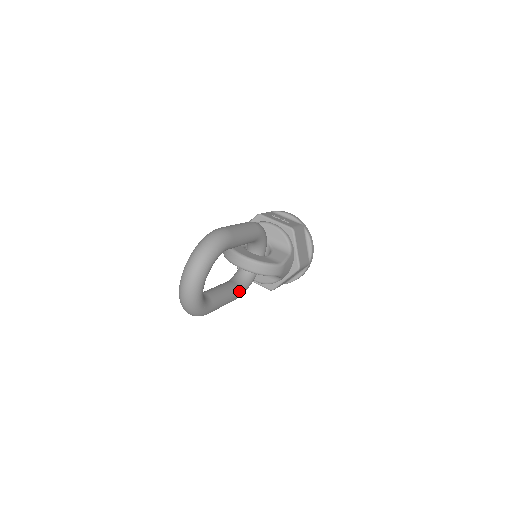
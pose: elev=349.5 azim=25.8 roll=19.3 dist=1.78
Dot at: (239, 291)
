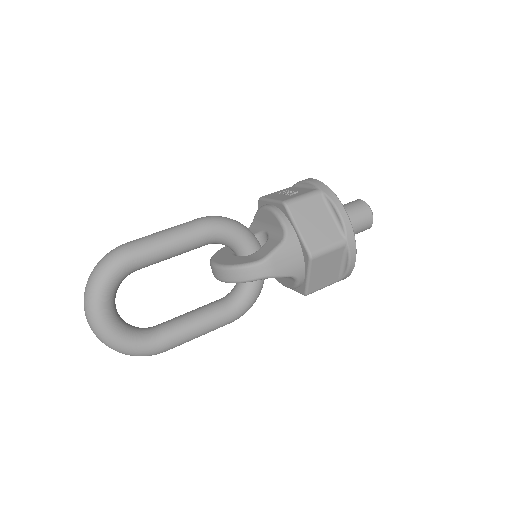
Dot at: (227, 310)
